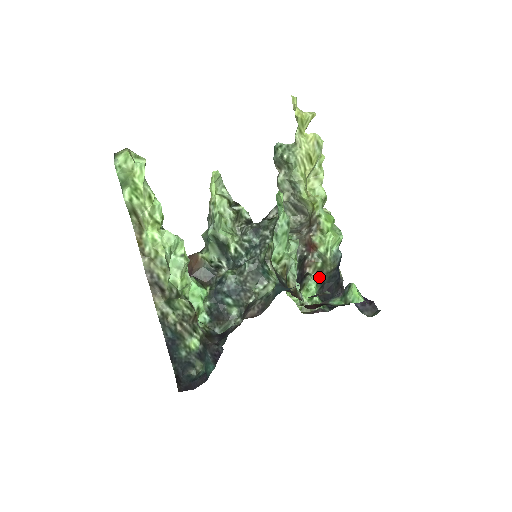
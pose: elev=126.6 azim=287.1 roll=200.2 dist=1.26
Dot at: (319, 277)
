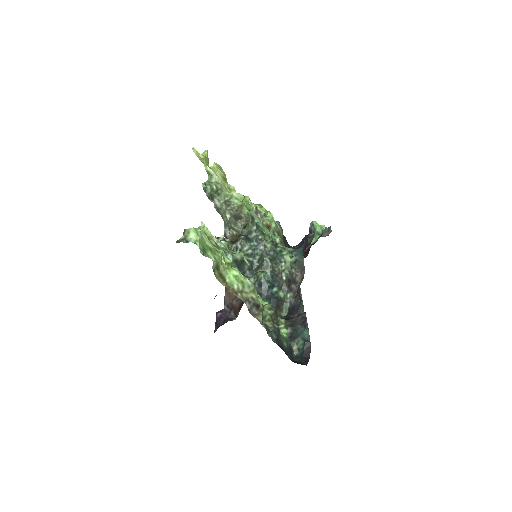
Dot at: occluded
